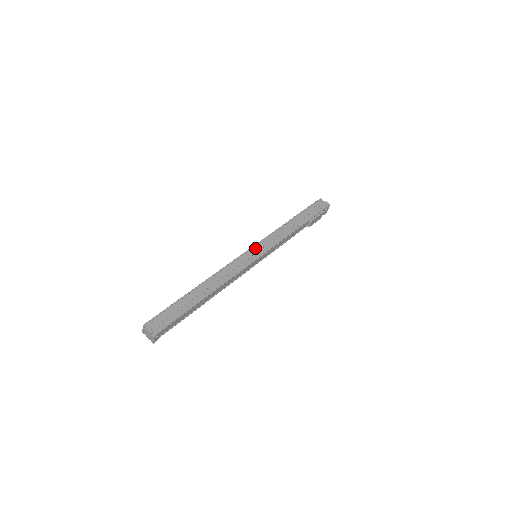
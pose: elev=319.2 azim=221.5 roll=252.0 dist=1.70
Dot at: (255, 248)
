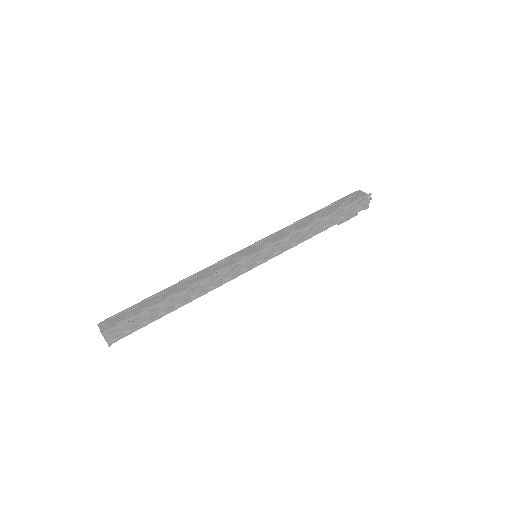
Dot at: (261, 254)
